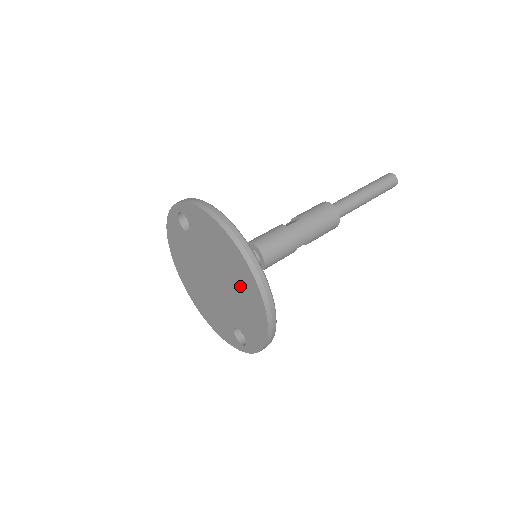
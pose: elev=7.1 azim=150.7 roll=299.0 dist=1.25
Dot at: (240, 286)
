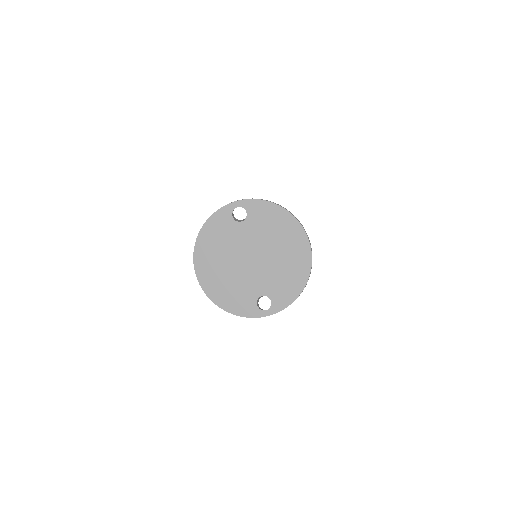
Dot at: (290, 255)
